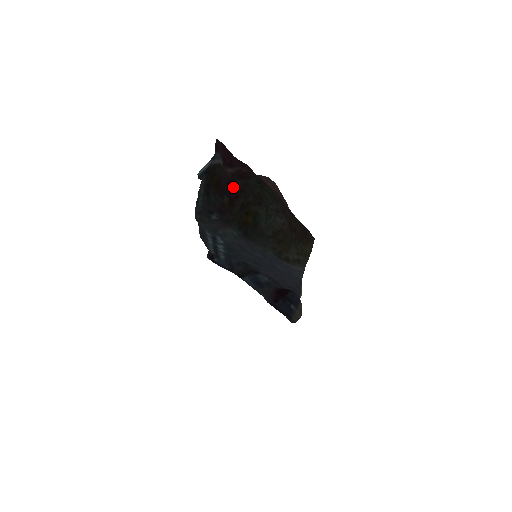
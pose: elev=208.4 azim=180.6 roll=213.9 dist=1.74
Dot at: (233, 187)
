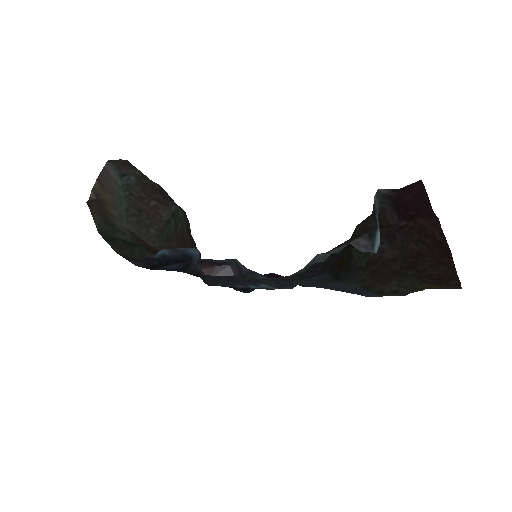
Dot at: occluded
